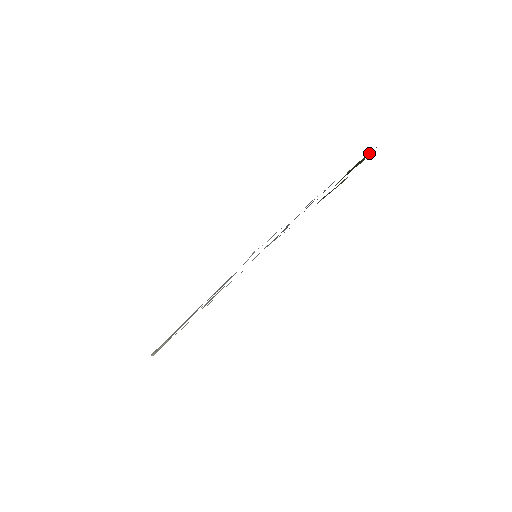
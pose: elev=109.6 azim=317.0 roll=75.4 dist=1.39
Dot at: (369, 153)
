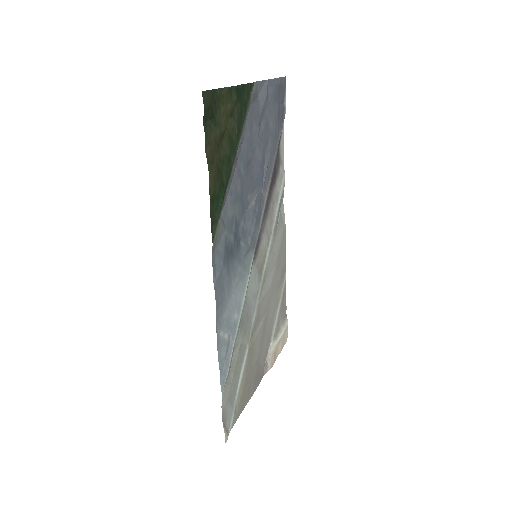
Dot at: (218, 94)
